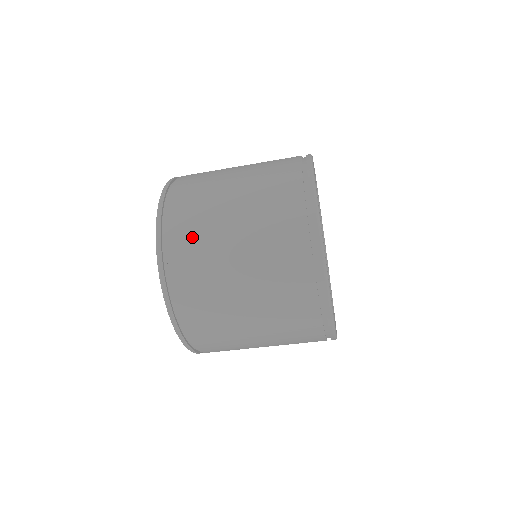
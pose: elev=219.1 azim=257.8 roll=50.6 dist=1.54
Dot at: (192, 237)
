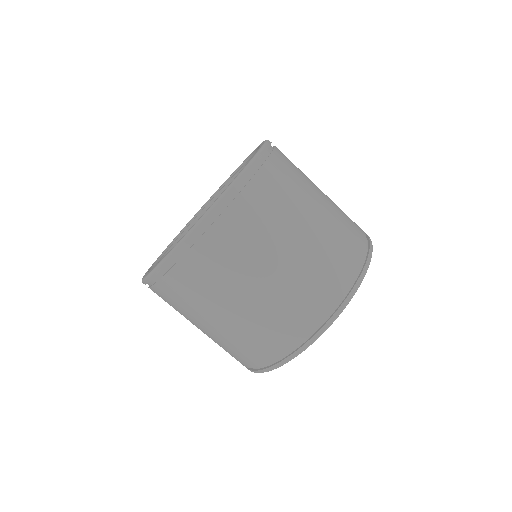
Dot at: (241, 236)
